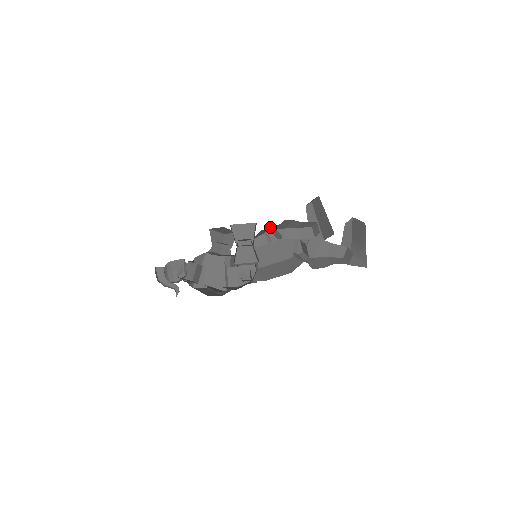
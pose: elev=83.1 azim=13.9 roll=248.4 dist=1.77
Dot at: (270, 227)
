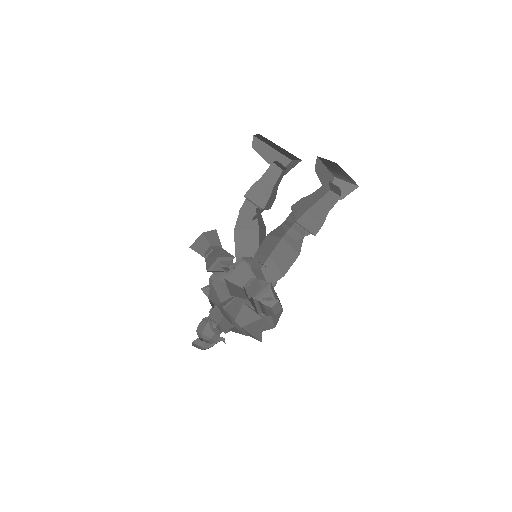
Dot at: occluded
